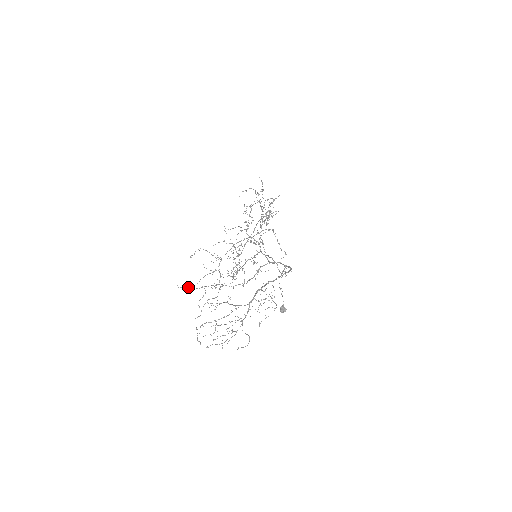
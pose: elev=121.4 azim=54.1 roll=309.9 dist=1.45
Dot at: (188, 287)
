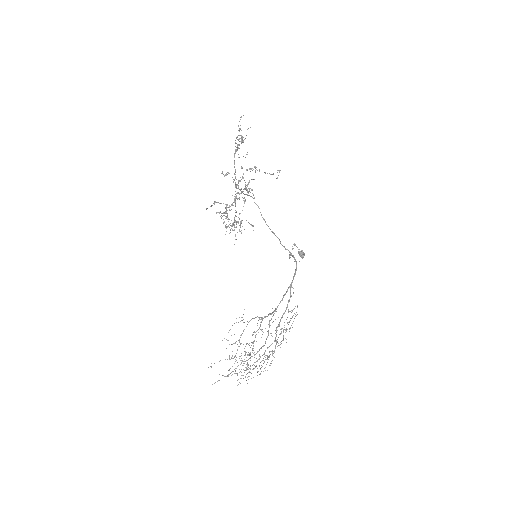
Dot at: occluded
